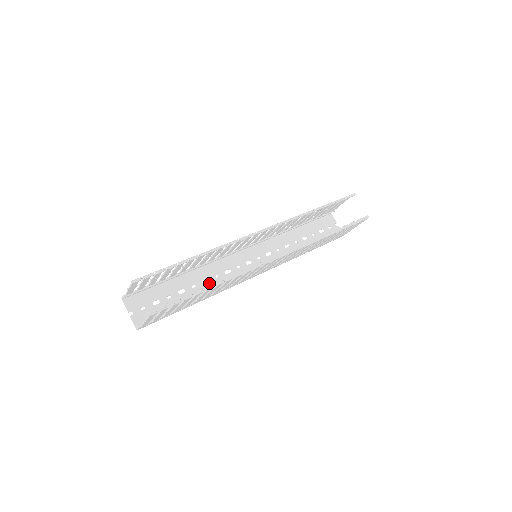
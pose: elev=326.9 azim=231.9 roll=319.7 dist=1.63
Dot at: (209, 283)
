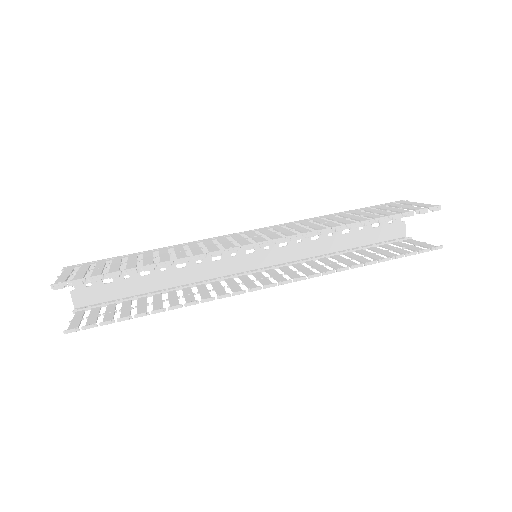
Dot at: (185, 269)
